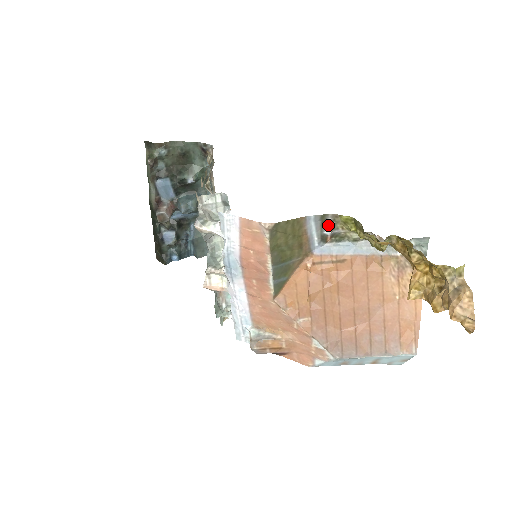
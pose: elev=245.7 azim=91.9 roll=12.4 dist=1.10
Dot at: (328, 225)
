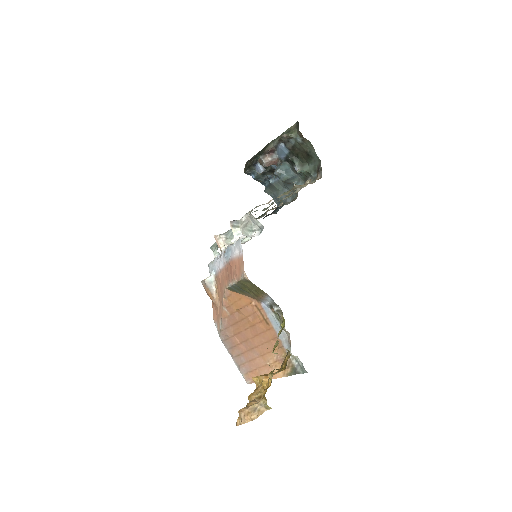
Dot at: (278, 308)
